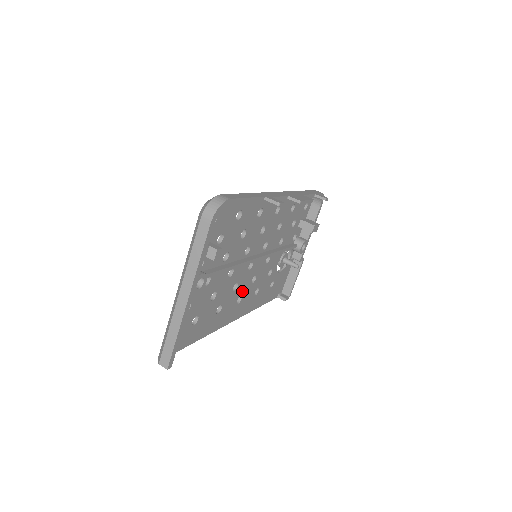
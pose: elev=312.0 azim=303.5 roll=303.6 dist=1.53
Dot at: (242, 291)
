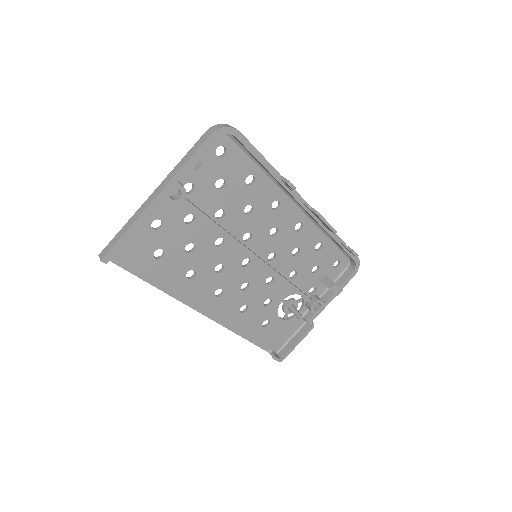
Dot at: (226, 285)
